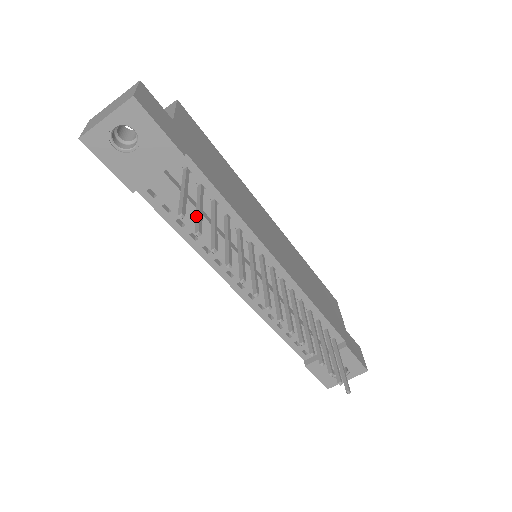
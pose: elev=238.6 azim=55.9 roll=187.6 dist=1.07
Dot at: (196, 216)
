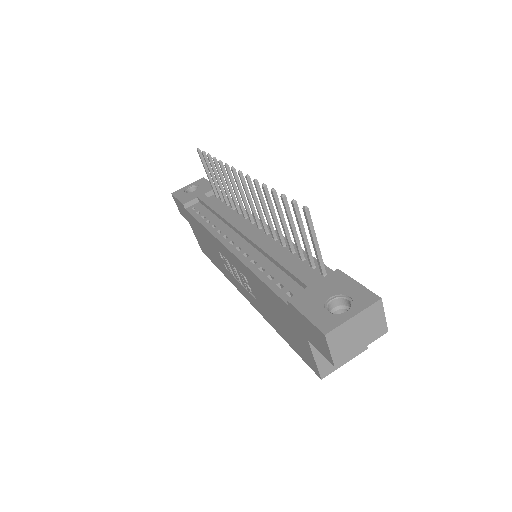
Dot at: (208, 168)
